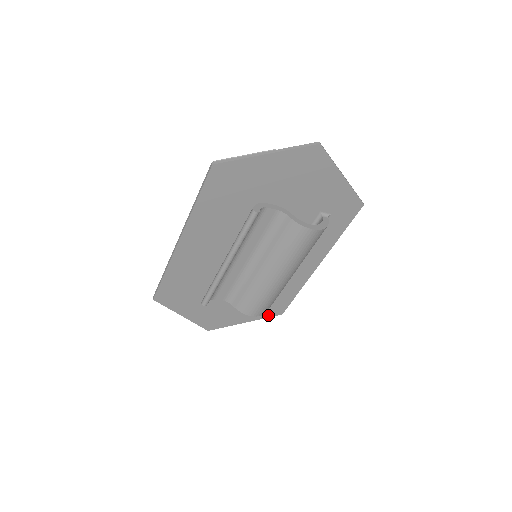
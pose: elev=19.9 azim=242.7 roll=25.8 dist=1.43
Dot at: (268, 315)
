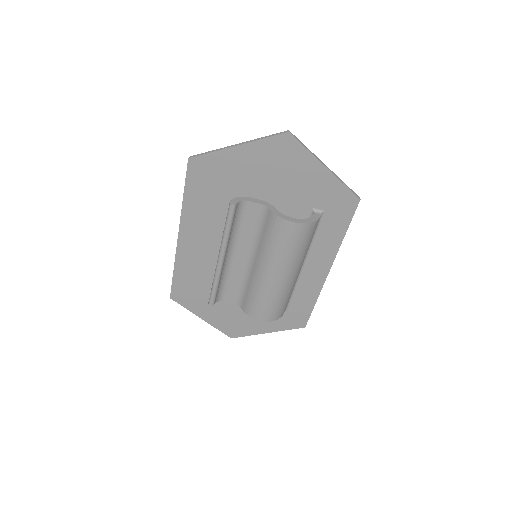
Dot at: (290, 327)
